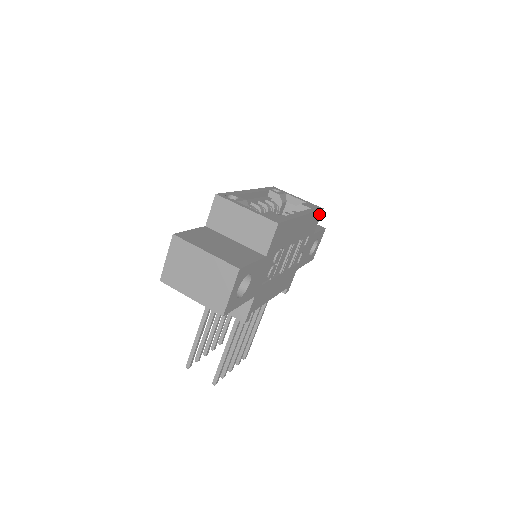
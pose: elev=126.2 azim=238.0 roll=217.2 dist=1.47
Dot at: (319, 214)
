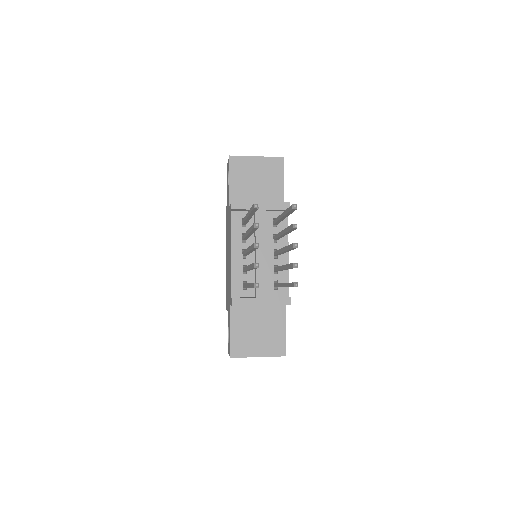
Dot at: occluded
